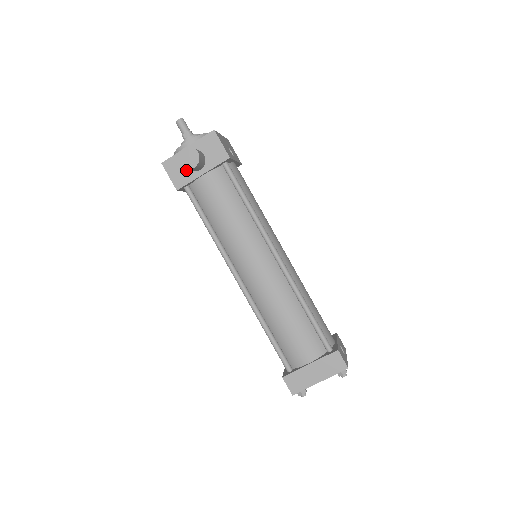
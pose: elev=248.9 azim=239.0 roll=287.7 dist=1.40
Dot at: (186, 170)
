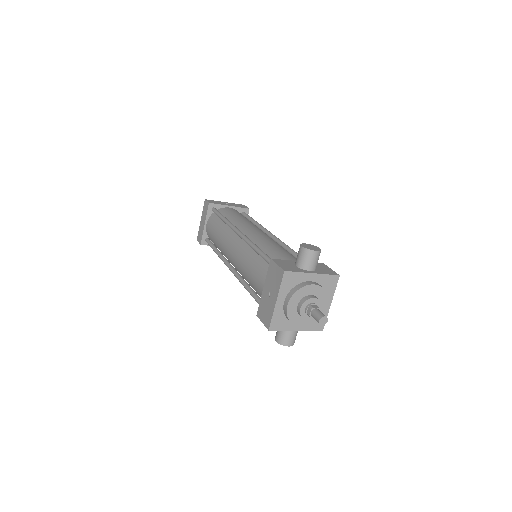
Dot at: occluded
